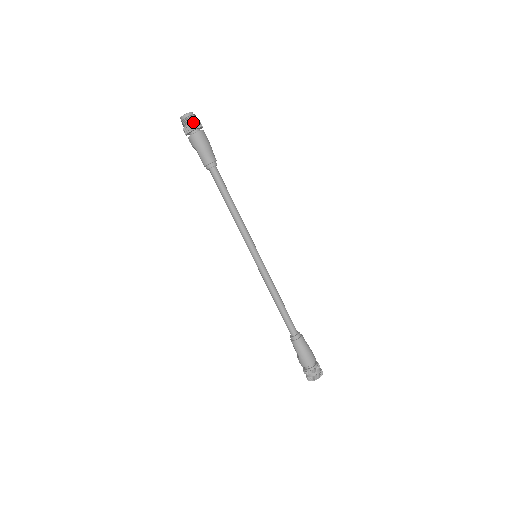
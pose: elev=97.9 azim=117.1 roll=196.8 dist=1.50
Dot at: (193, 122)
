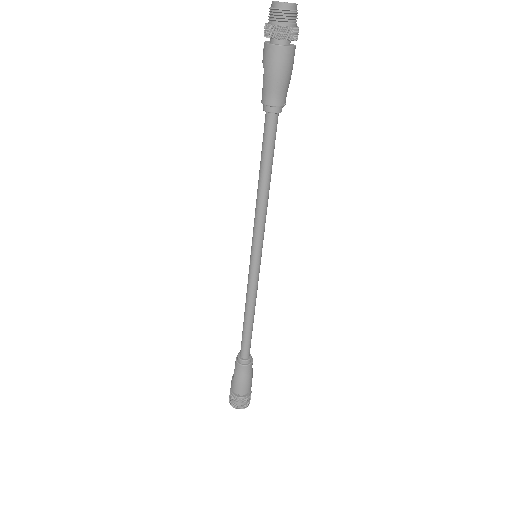
Dot at: (285, 24)
